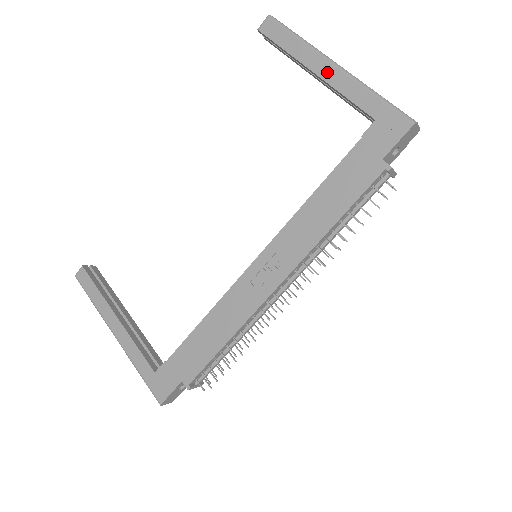
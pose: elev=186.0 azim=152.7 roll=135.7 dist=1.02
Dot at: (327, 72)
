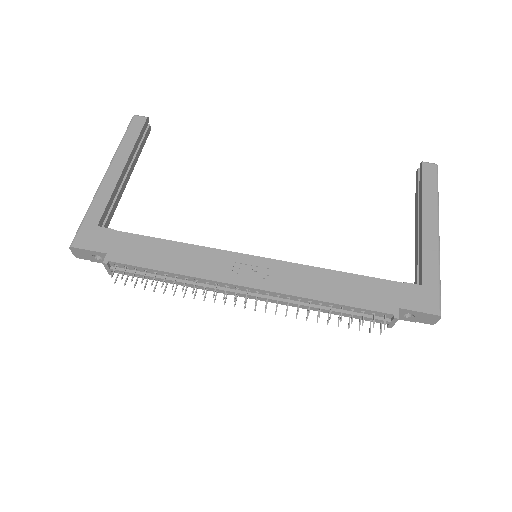
Dot at: (429, 229)
